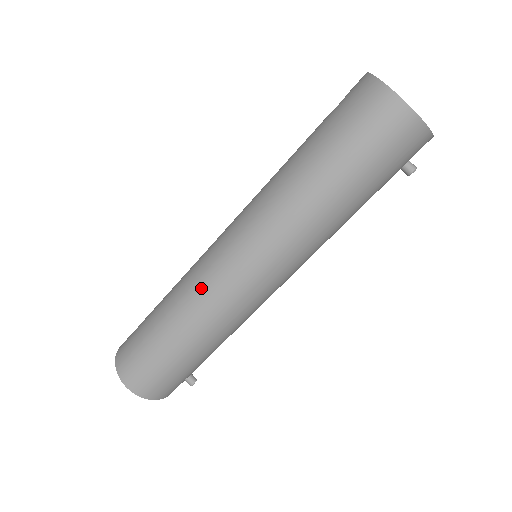
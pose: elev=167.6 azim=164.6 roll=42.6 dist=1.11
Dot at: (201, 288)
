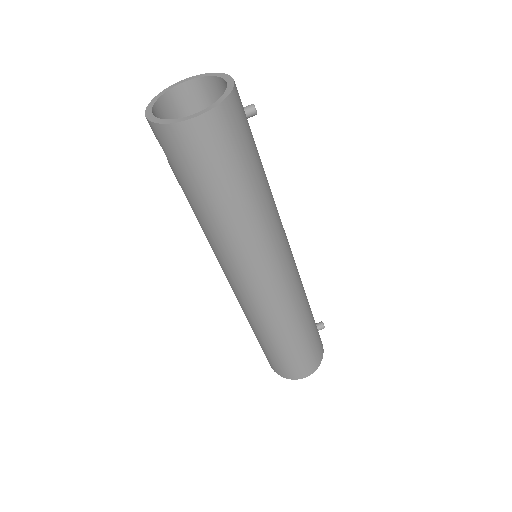
Dot at: (265, 314)
